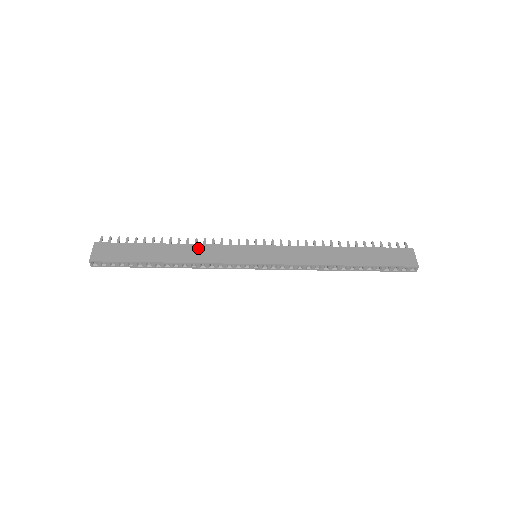
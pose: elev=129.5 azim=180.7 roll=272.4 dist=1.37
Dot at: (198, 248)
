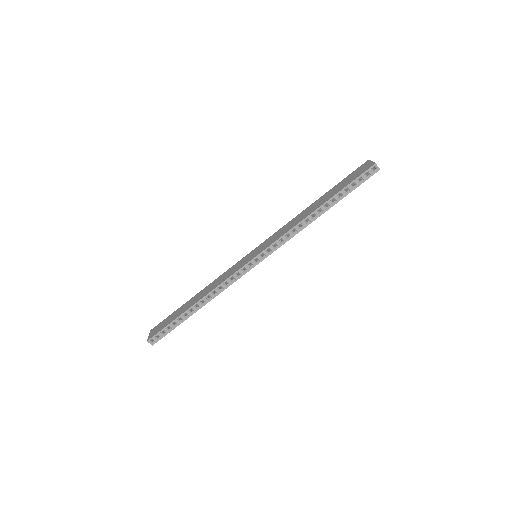
Dot at: (214, 282)
